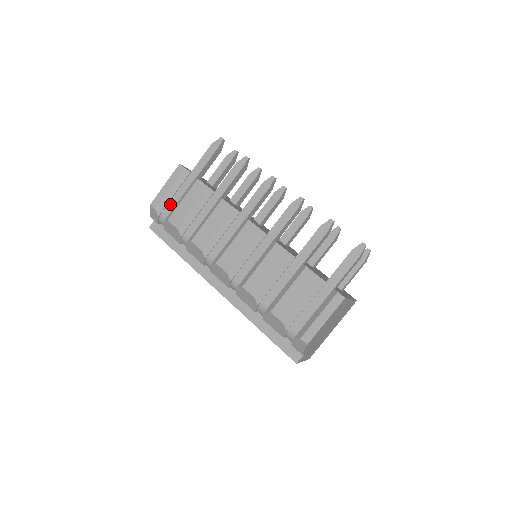
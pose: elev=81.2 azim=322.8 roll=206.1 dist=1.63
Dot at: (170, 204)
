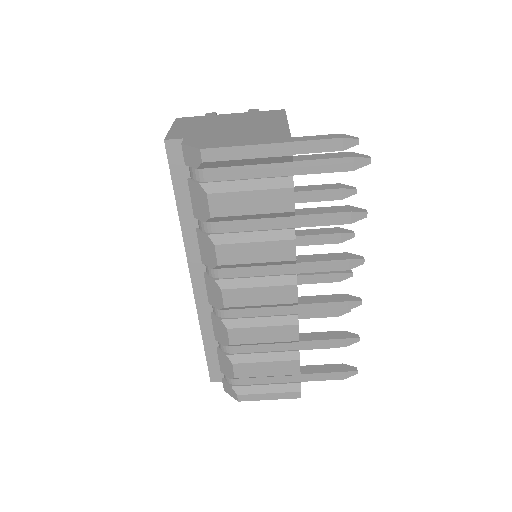
Dot at: (227, 170)
